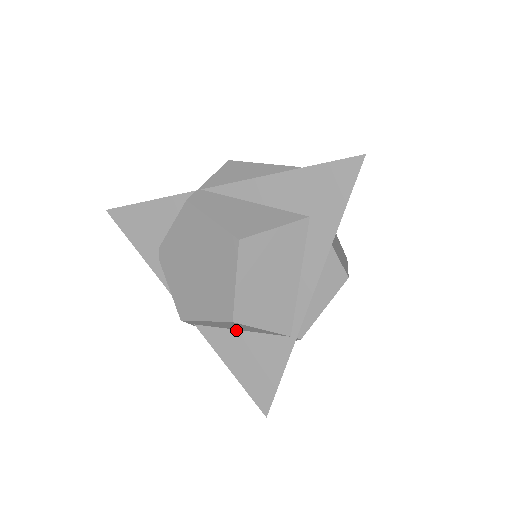
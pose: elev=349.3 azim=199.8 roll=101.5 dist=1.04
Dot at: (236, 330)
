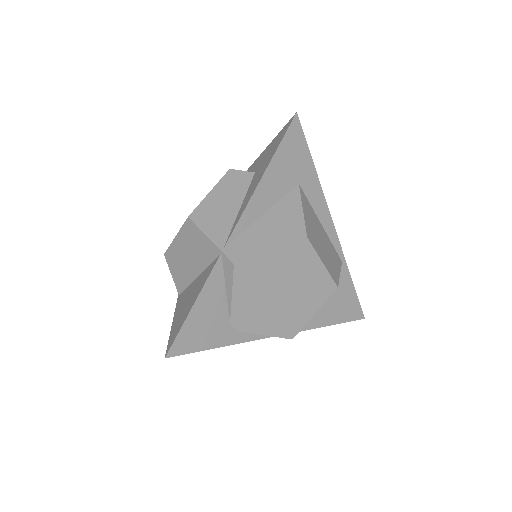
Dot at: occluded
